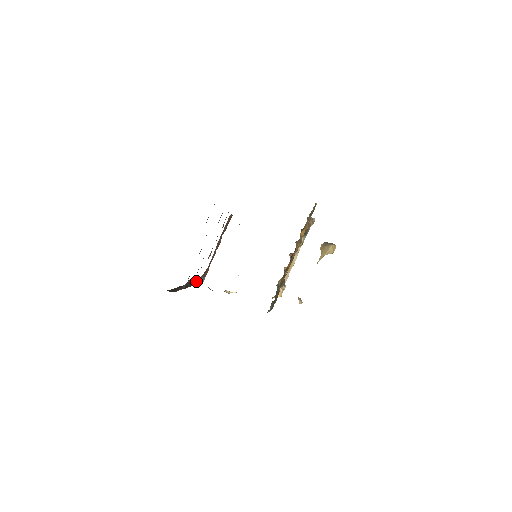
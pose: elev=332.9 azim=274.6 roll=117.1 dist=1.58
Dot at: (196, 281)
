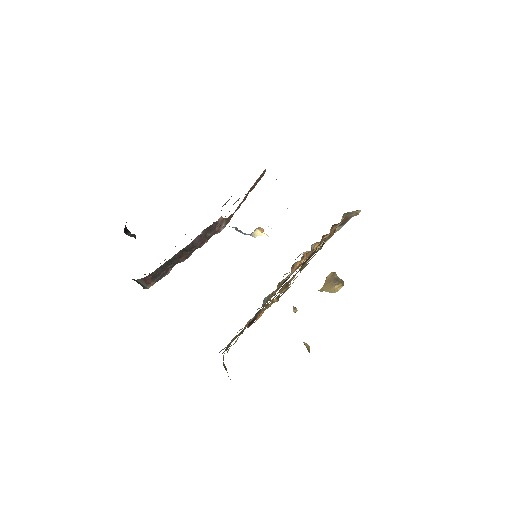
Dot at: (217, 225)
